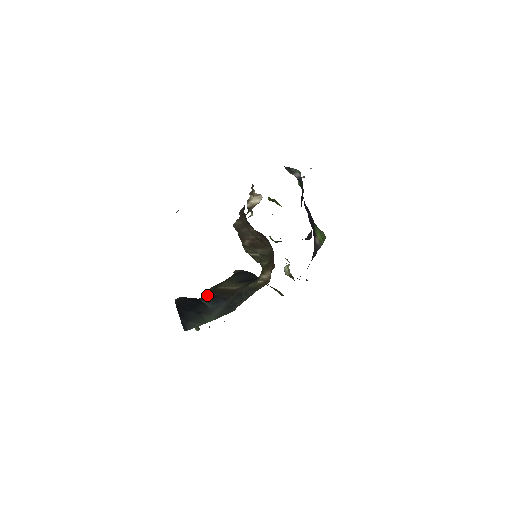
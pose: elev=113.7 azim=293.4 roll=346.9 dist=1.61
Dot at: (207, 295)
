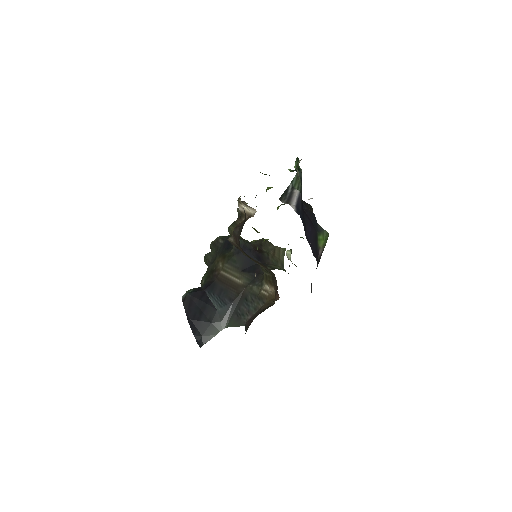
Dot at: (211, 285)
